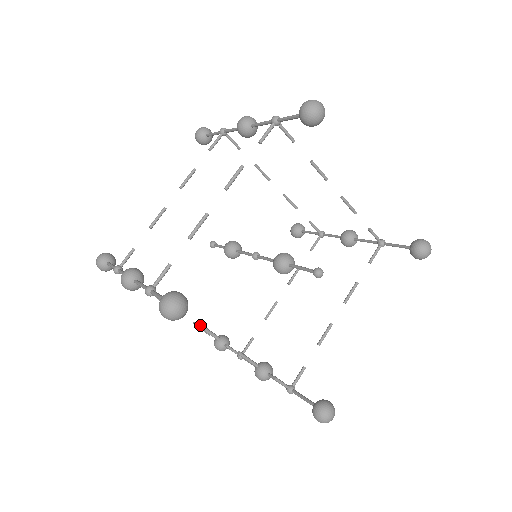
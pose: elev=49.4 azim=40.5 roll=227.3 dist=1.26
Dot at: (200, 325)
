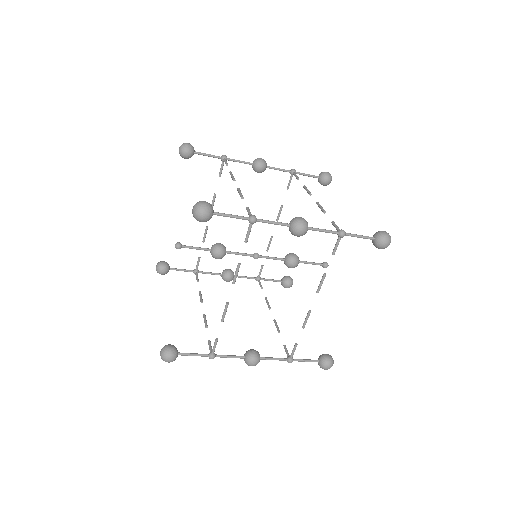
Dot at: (325, 275)
